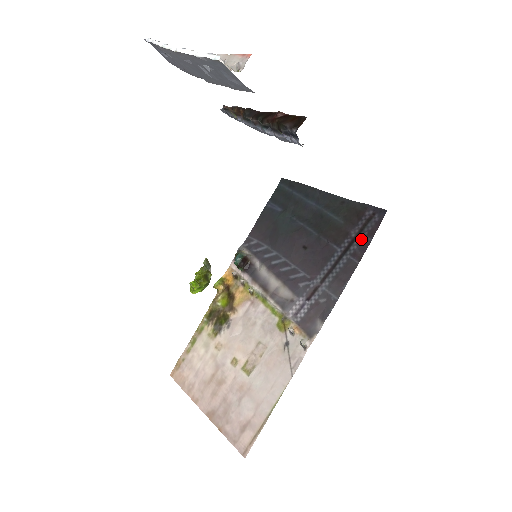
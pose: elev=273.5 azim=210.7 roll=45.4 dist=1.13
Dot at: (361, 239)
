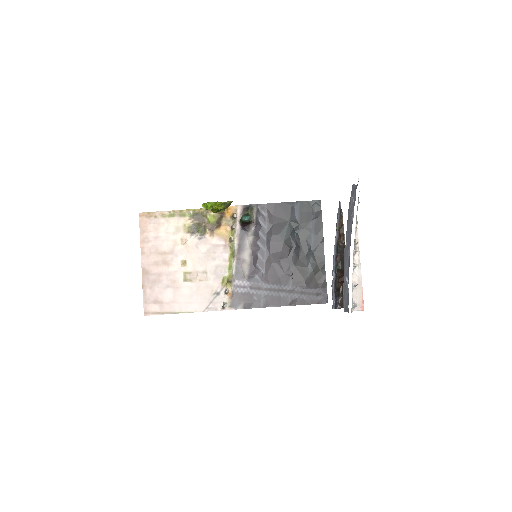
Dot at: (304, 297)
